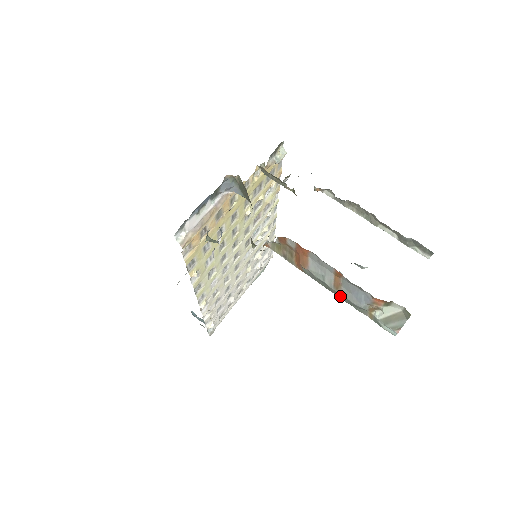
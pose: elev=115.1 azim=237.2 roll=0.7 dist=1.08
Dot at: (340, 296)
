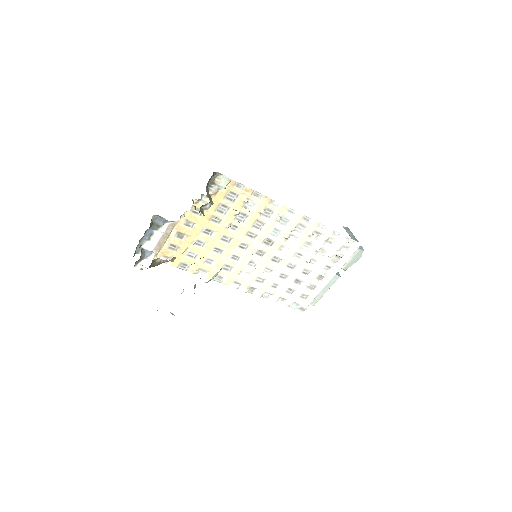
Dot at: occluded
